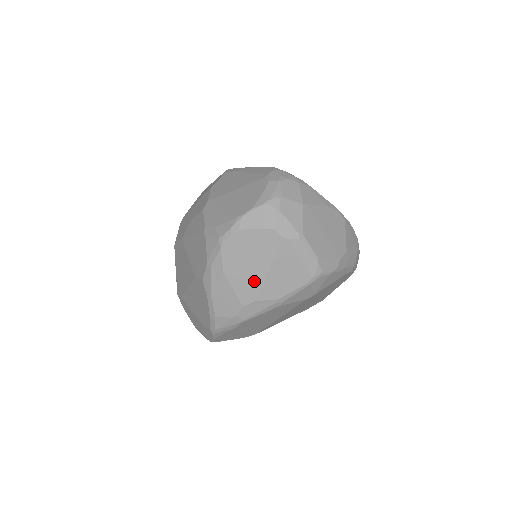
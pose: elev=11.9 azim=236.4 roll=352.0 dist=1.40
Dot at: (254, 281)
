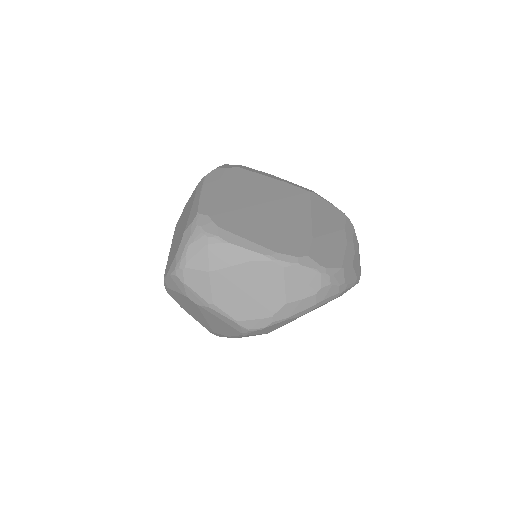
Dot at: (203, 321)
